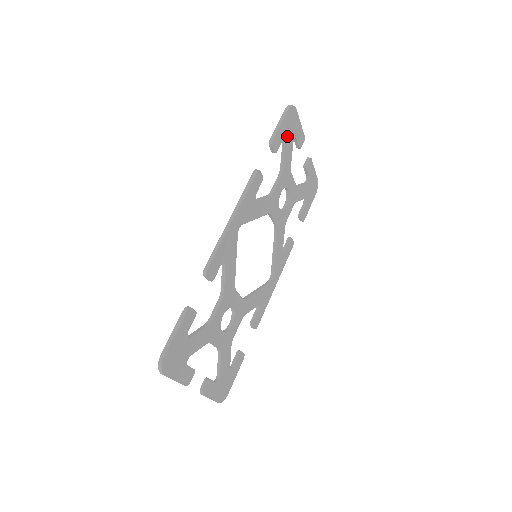
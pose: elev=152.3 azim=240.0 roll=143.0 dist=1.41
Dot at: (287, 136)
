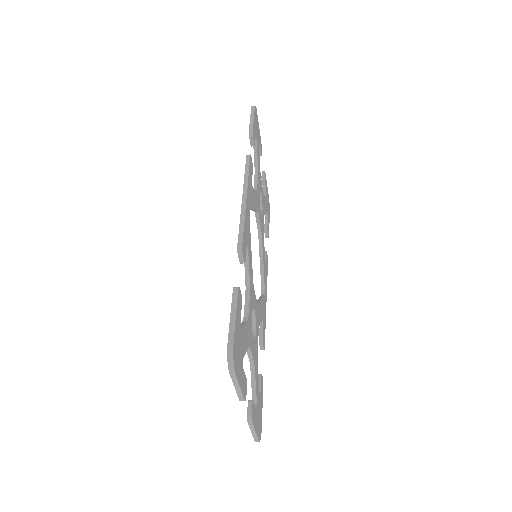
Dot at: (256, 135)
